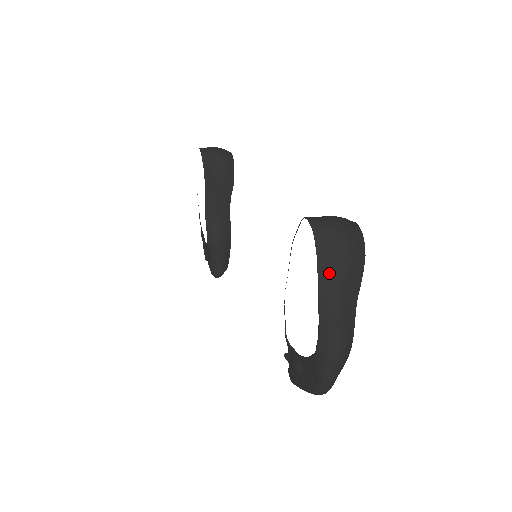
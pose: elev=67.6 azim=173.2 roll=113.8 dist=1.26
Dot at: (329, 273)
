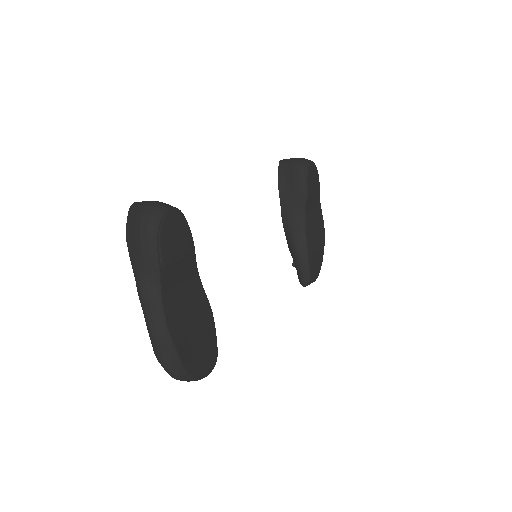
Dot at: (132, 250)
